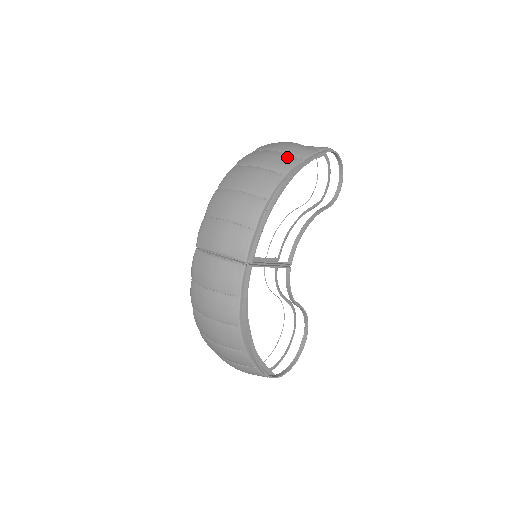
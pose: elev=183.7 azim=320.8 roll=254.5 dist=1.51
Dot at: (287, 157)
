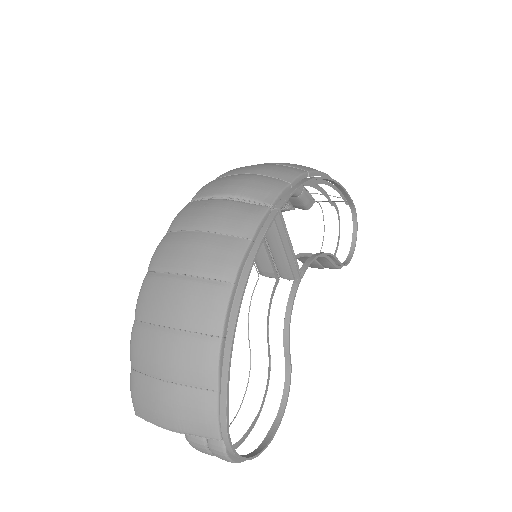
Dot at: occluded
